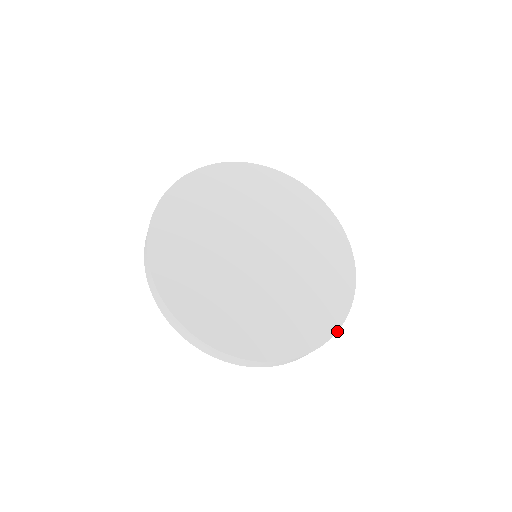
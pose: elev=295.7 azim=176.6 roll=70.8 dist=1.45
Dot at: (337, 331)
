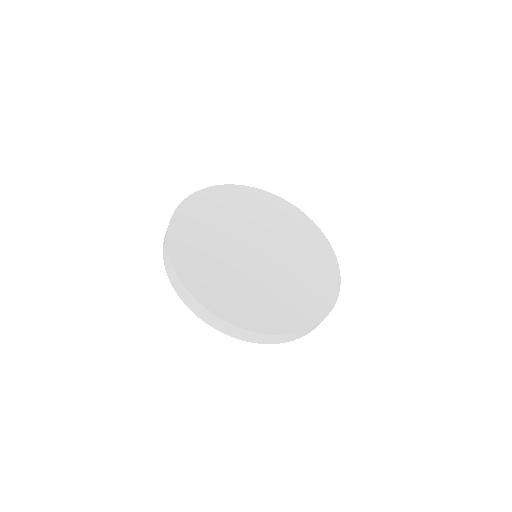
Dot at: occluded
